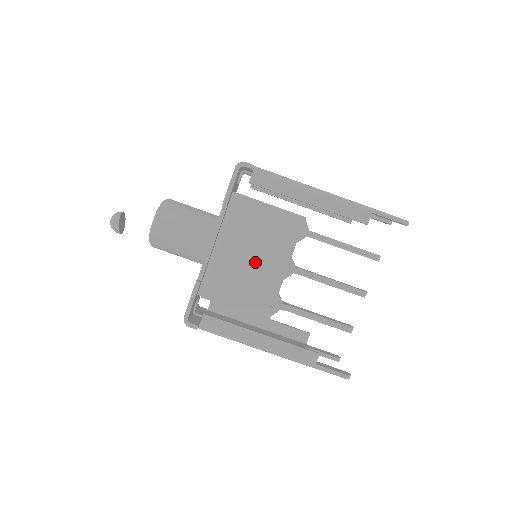
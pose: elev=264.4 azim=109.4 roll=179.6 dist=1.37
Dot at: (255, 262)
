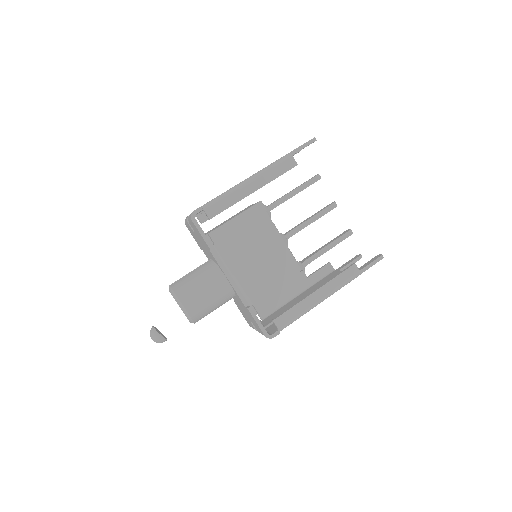
Dot at: (264, 259)
